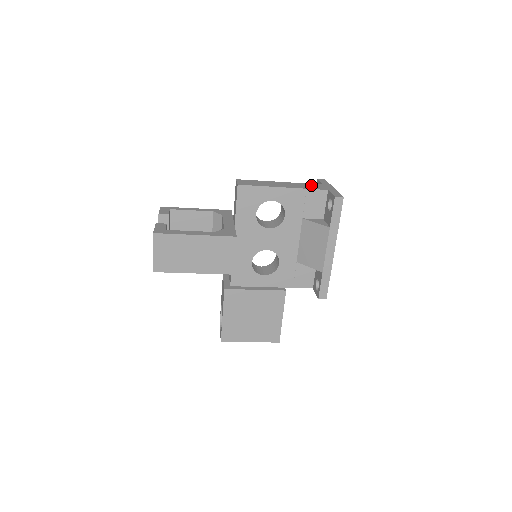
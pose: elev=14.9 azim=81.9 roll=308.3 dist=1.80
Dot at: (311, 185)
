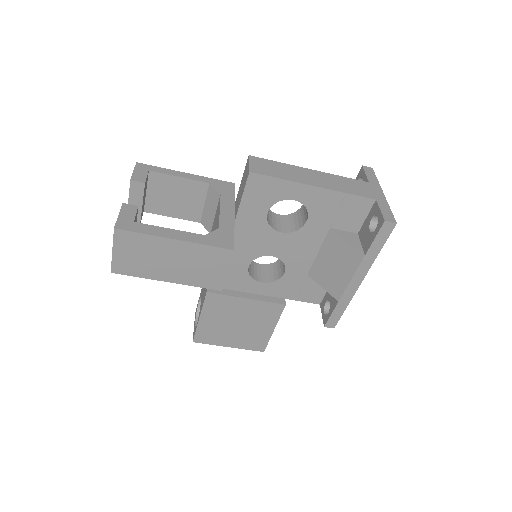
Dot at: (353, 183)
